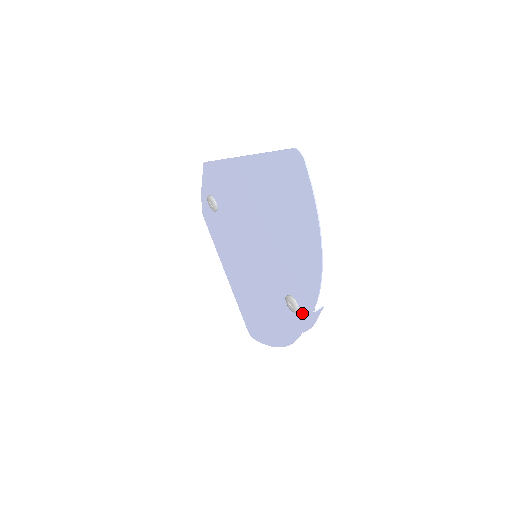
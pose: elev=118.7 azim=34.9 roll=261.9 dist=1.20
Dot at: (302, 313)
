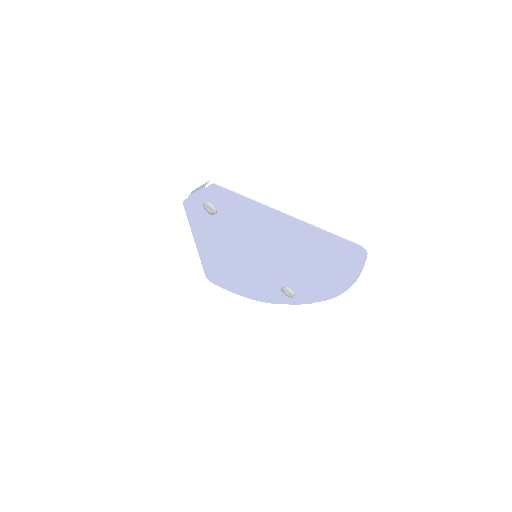
Dot at: (297, 299)
